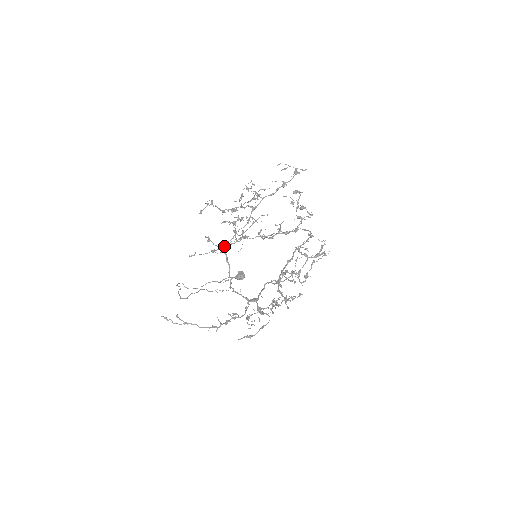
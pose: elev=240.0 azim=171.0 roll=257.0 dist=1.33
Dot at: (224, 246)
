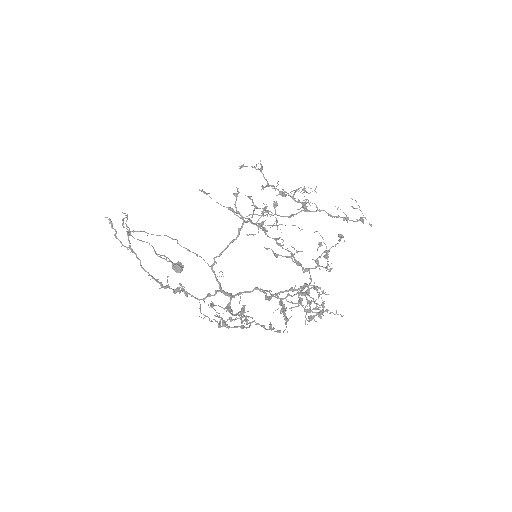
Dot at: occluded
